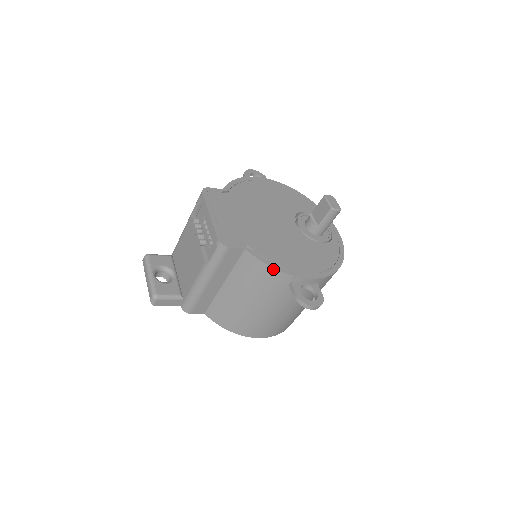
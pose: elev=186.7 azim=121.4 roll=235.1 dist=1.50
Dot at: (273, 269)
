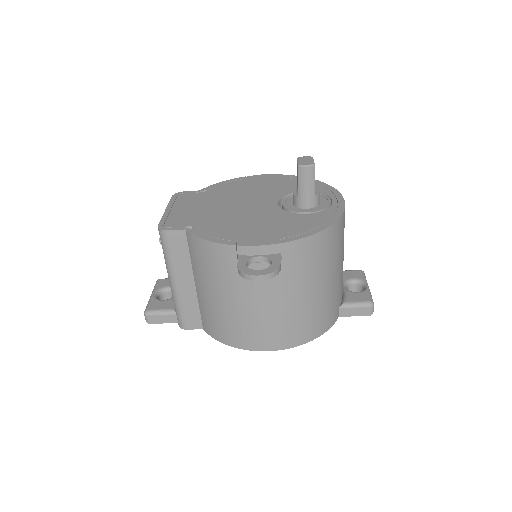
Dot at: (210, 242)
